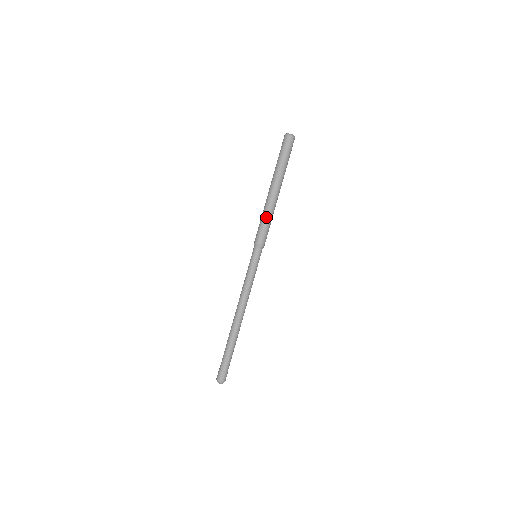
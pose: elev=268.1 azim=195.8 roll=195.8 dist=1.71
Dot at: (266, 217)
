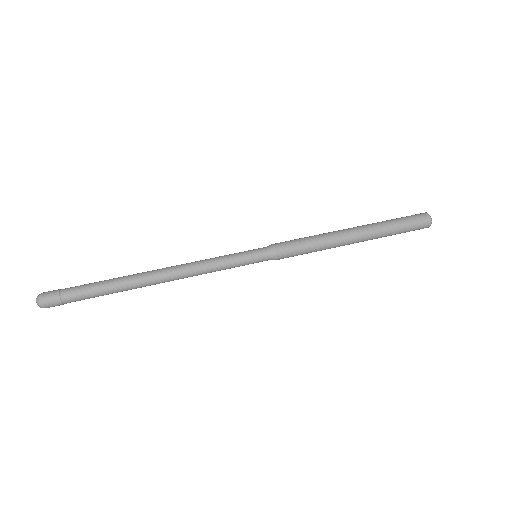
Dot at: (315, 238)
